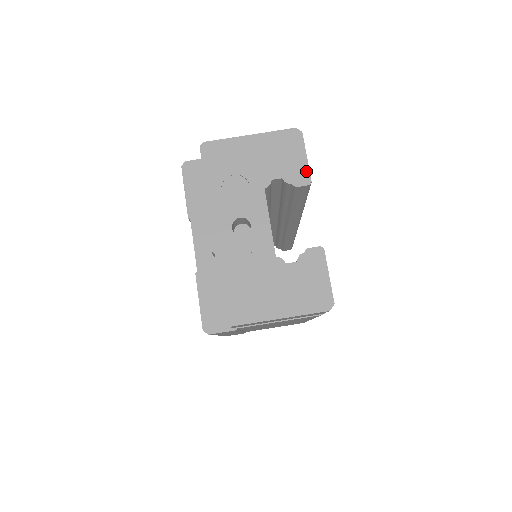
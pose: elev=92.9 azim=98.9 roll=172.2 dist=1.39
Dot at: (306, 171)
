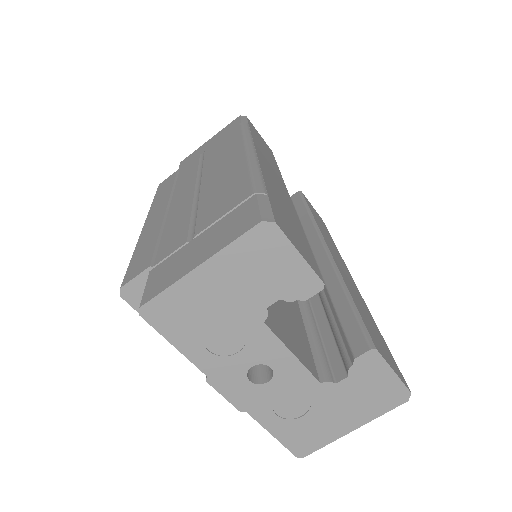
Dot at: (309, 274)
